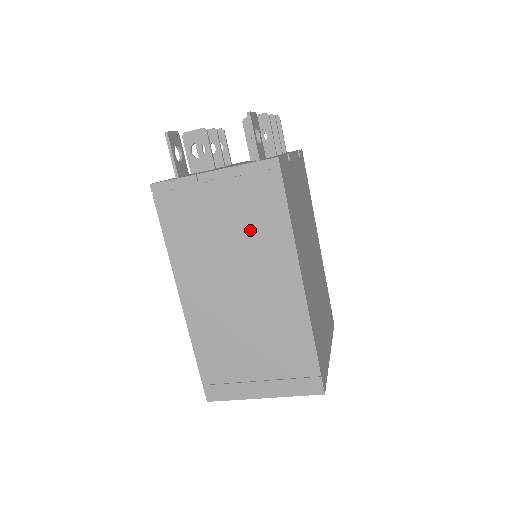
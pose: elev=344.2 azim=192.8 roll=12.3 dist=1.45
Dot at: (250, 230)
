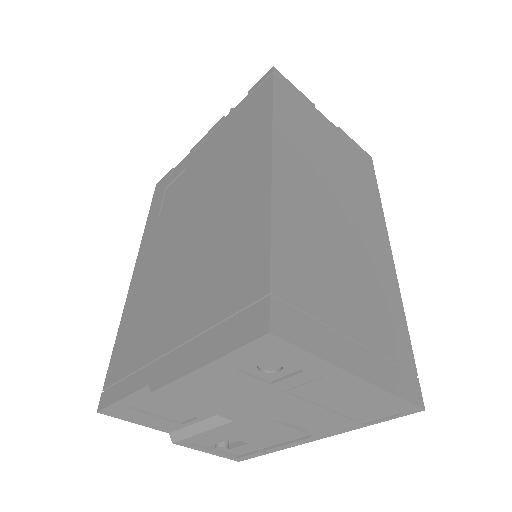
Dot at: (352, 177)
